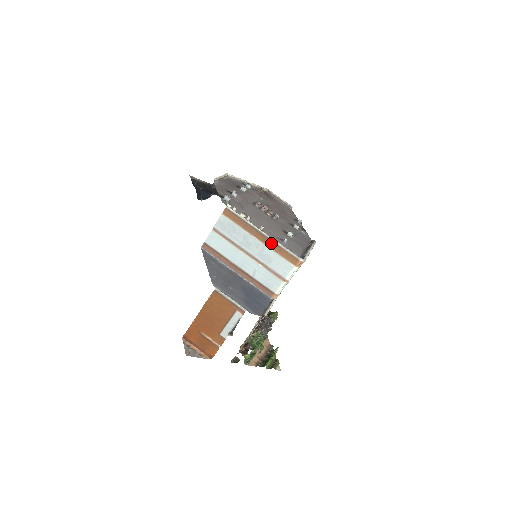
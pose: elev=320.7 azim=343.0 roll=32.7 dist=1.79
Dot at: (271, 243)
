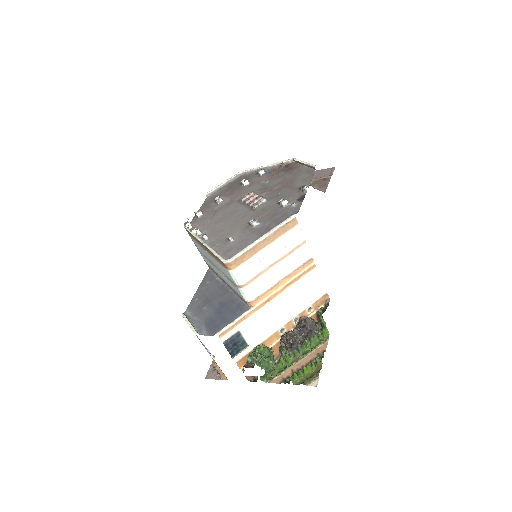
Dot at: (209, 251)
